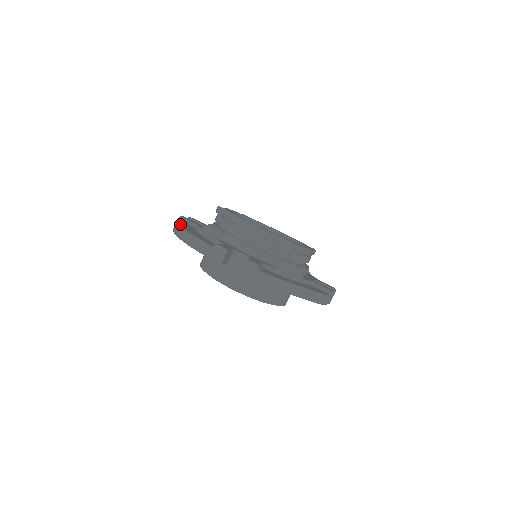
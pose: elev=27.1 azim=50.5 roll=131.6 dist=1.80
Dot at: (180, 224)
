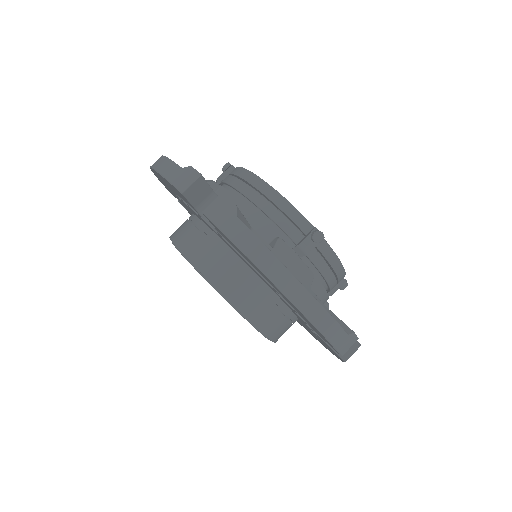
Dot at: occluded
